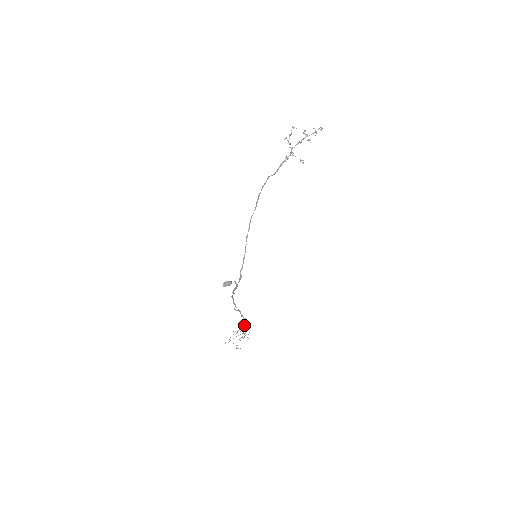
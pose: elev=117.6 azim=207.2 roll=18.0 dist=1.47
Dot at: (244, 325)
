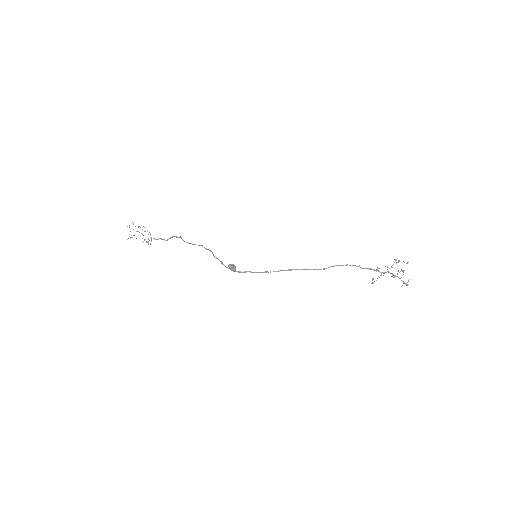
Dot at: (158, 239)
